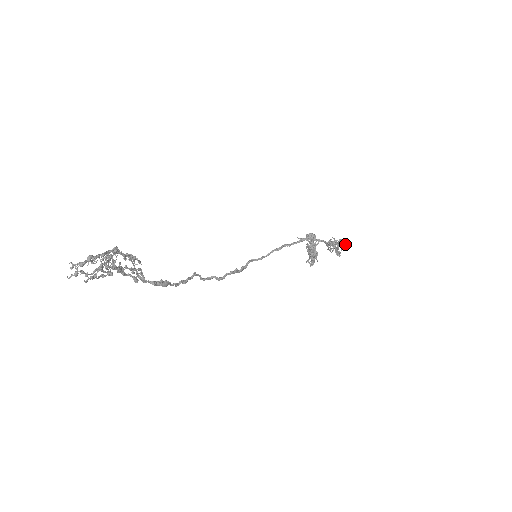
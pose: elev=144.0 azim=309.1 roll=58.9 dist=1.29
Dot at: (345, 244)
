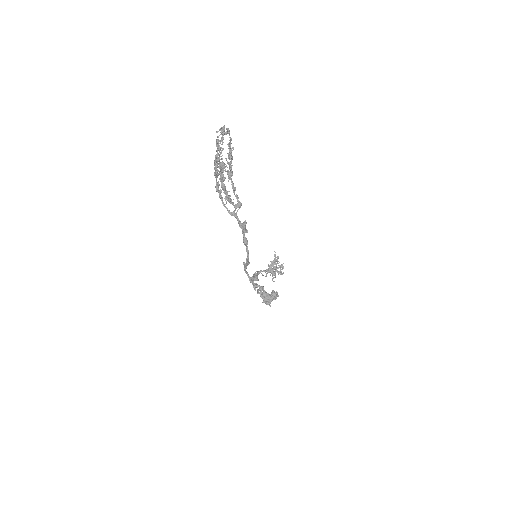
Dot at: (278, 257)
